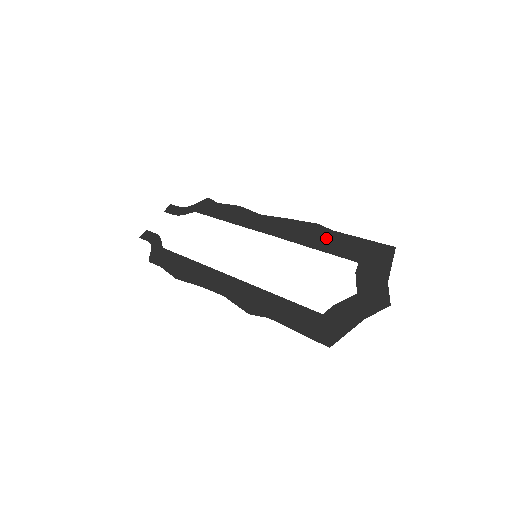
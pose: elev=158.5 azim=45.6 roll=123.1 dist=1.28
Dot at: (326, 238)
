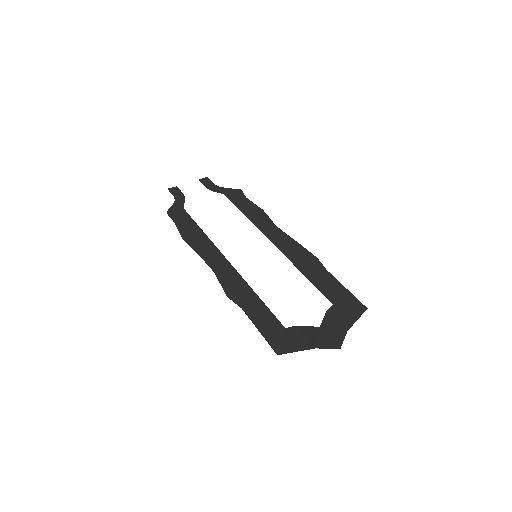
Dot at: (318, 272)
